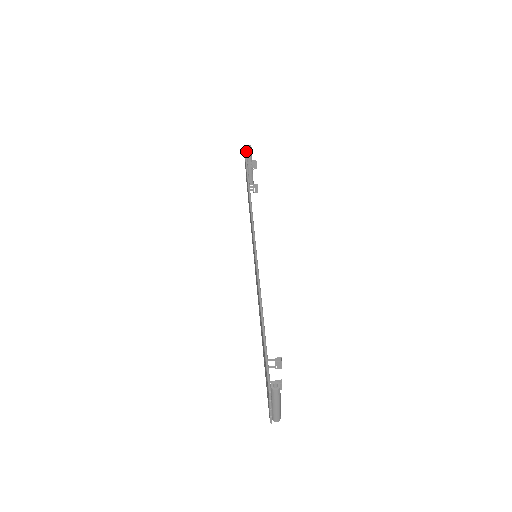
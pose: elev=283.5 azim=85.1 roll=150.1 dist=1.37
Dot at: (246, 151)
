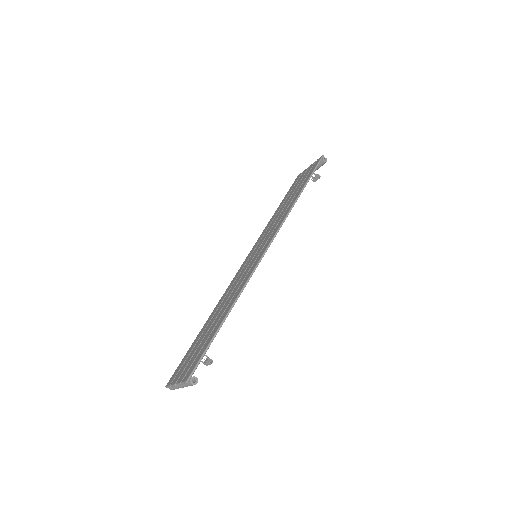
Dot at: occluded
